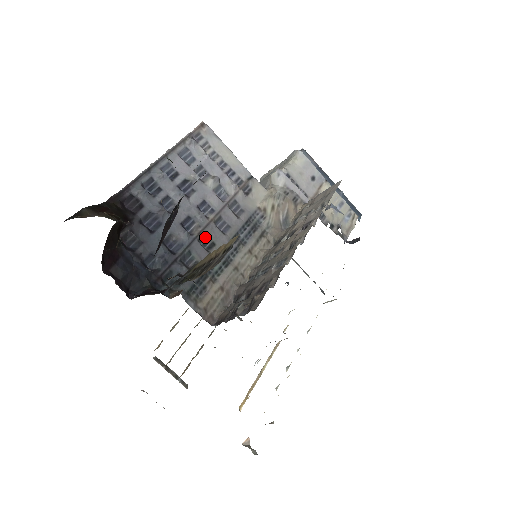
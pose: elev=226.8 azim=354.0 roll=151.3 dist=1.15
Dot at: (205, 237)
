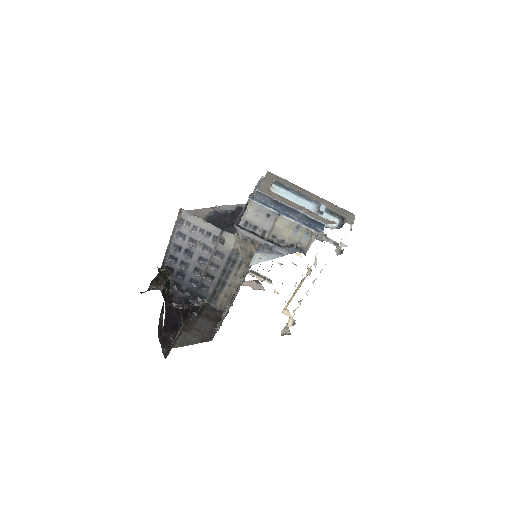
Dot at: (208, 274)
